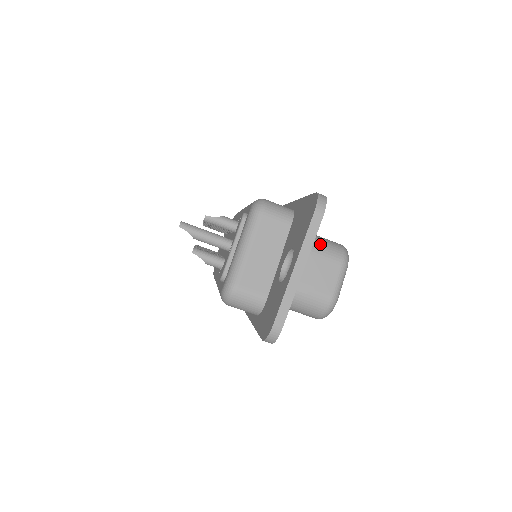
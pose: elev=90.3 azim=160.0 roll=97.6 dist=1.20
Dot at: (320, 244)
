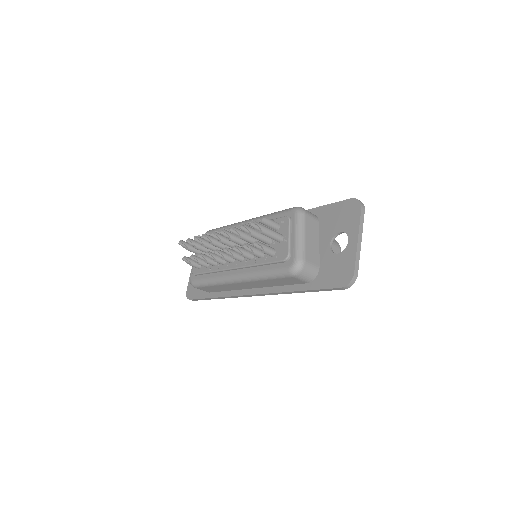
Dot at: occluded
